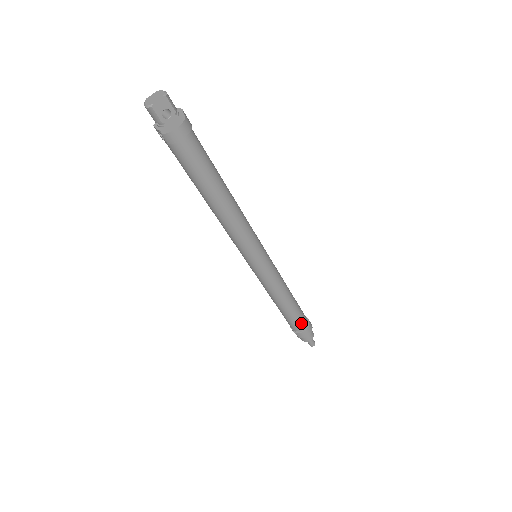
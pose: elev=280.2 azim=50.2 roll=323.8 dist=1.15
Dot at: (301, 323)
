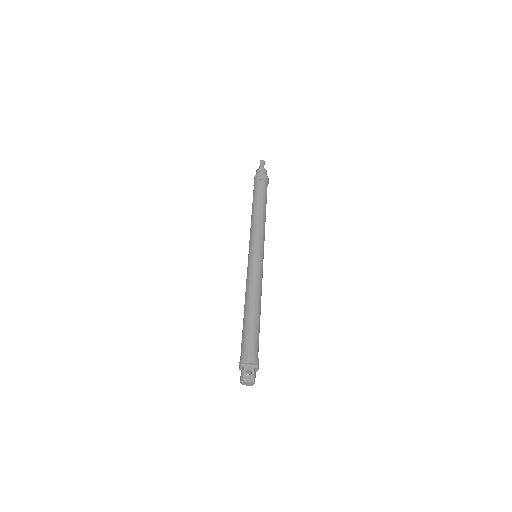
Dot at: occluded
